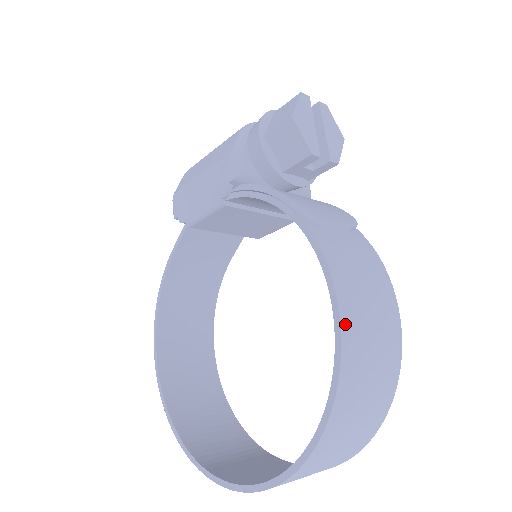
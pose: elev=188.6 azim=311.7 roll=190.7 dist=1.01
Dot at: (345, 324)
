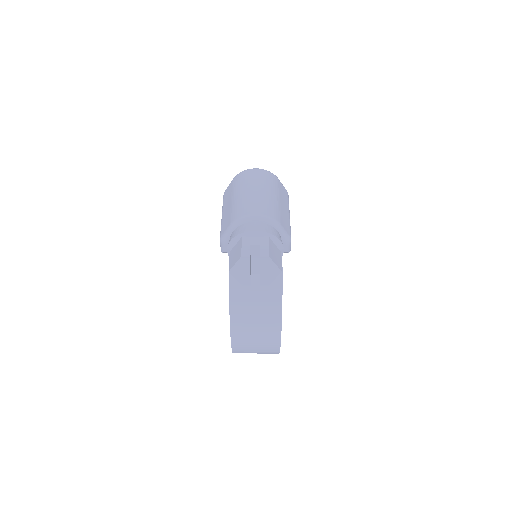
Dot at: (235, 347)
